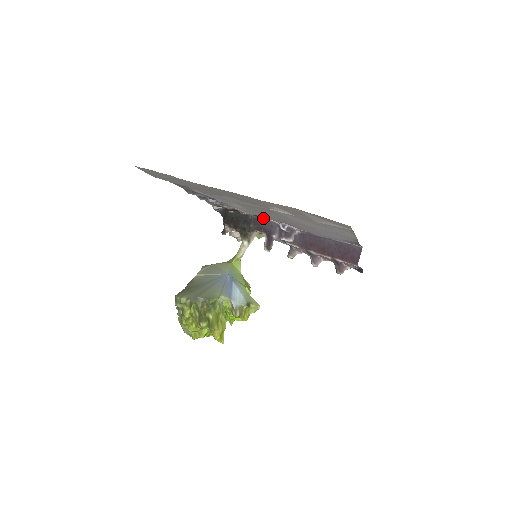
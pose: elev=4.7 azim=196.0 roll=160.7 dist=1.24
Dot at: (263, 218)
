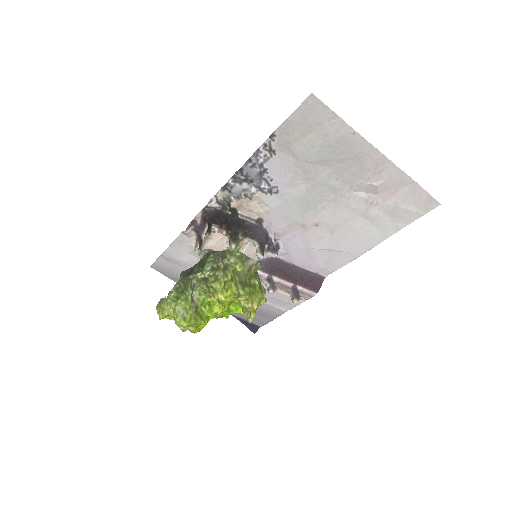
Dot at: (262, 227)
